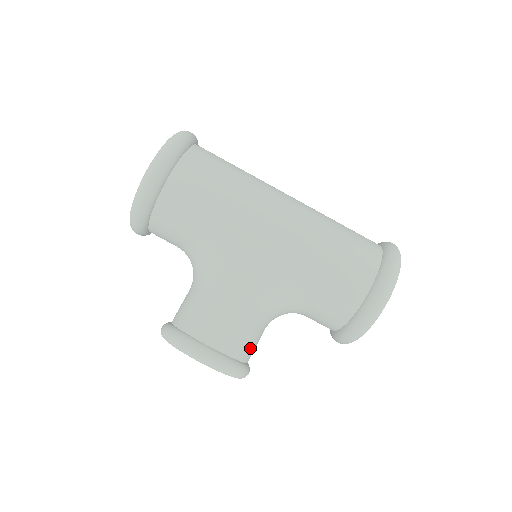
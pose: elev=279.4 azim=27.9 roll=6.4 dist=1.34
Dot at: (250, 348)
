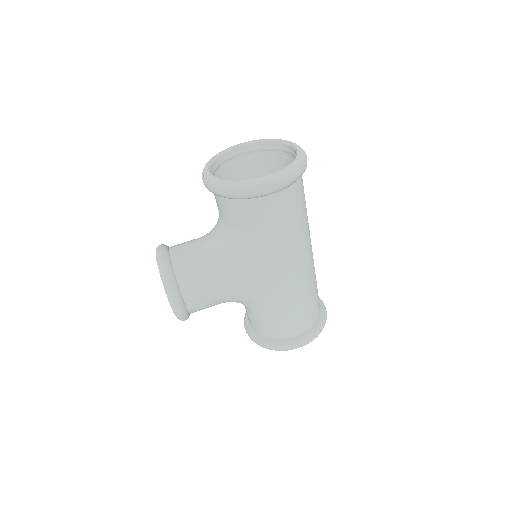
Dot at: occluded
